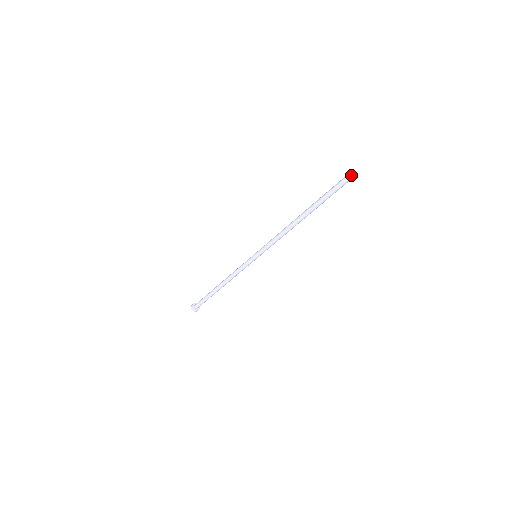
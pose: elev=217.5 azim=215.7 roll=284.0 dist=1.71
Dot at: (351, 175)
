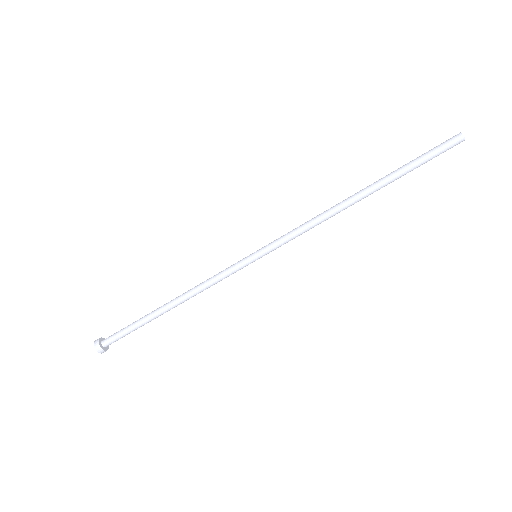
Dot at: (460, 135)
